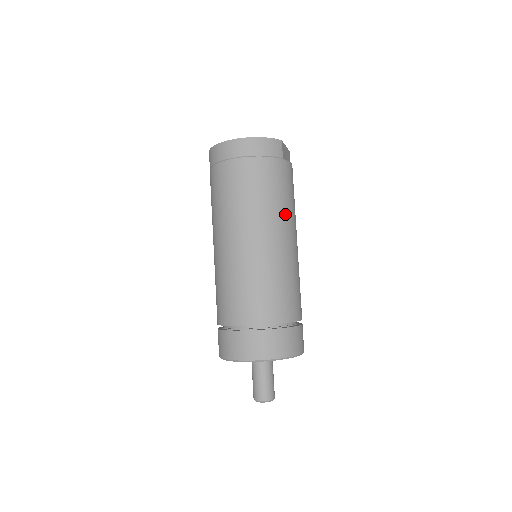
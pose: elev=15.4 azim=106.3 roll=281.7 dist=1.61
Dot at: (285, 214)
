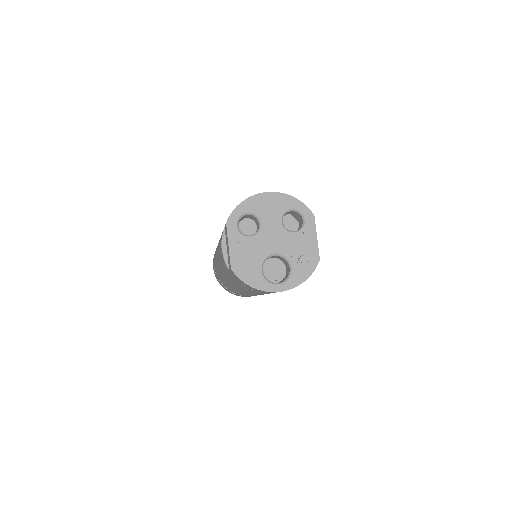
Dot at: occluded
